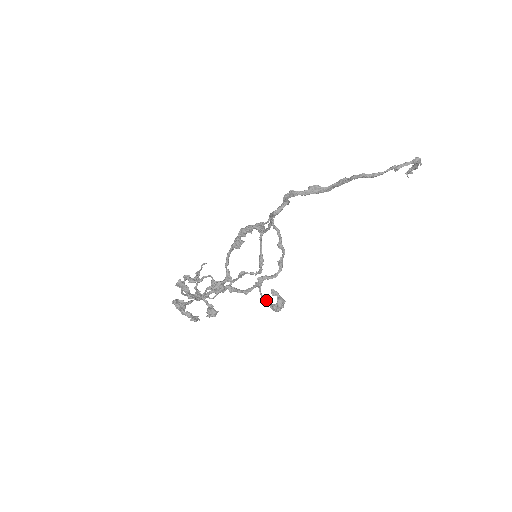
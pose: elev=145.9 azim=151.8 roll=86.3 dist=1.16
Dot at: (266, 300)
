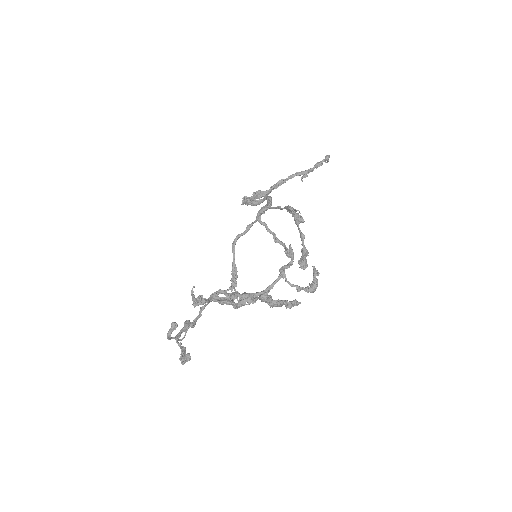
Dot at: (298, 286)
